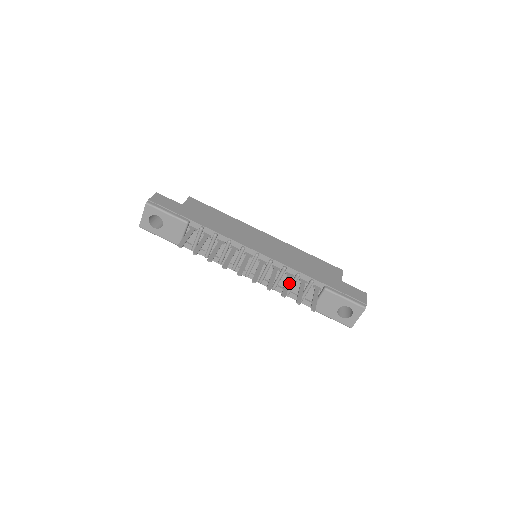
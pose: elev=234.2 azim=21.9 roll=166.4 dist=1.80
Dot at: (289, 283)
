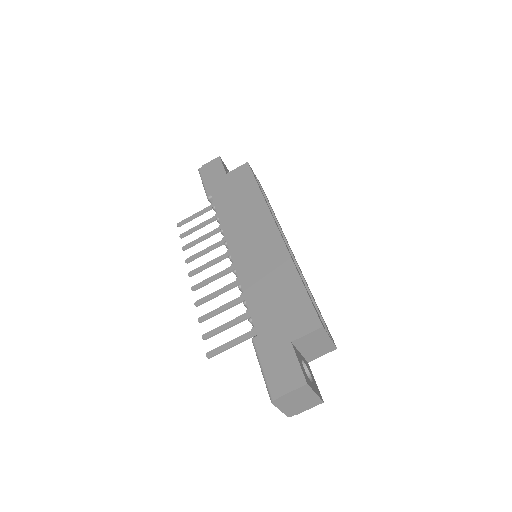
Dot at: (226, 308)
